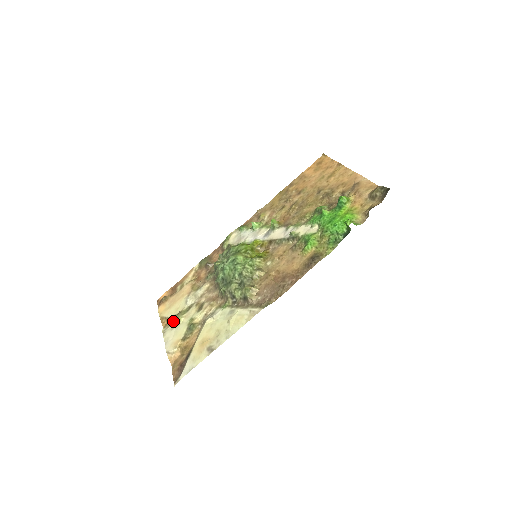
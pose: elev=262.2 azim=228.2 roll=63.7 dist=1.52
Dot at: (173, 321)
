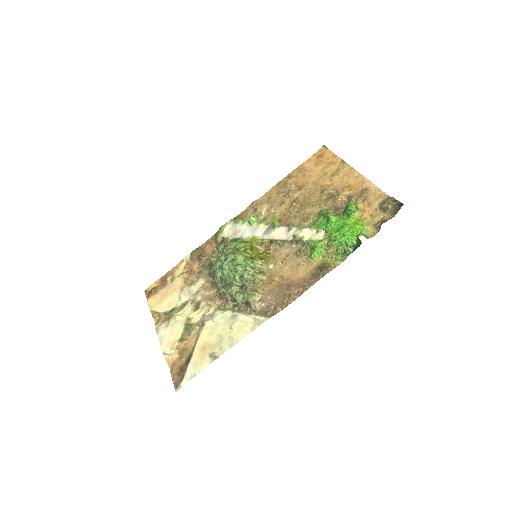
Dot at: (166, 317)
